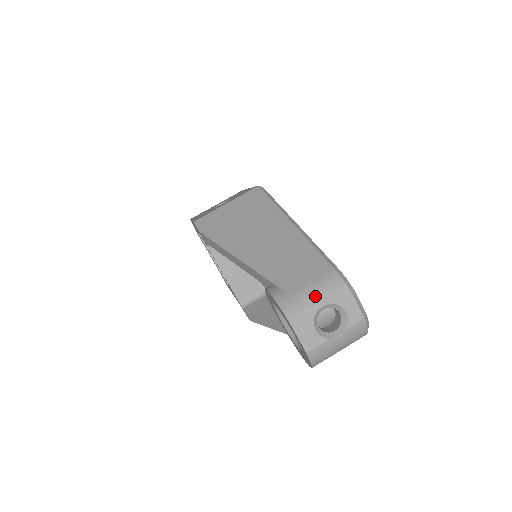
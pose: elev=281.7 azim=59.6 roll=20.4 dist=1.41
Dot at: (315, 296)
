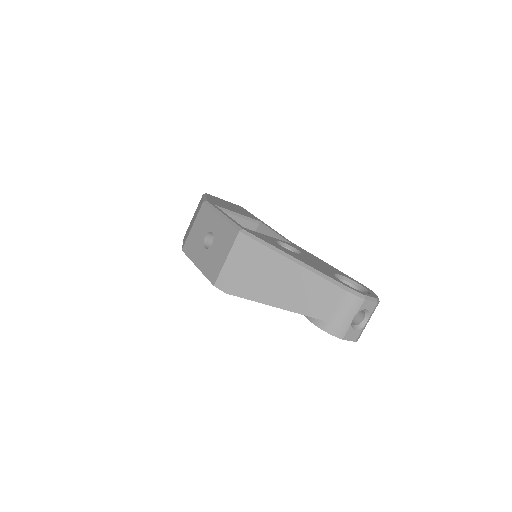
Dot at: (345, 315)
